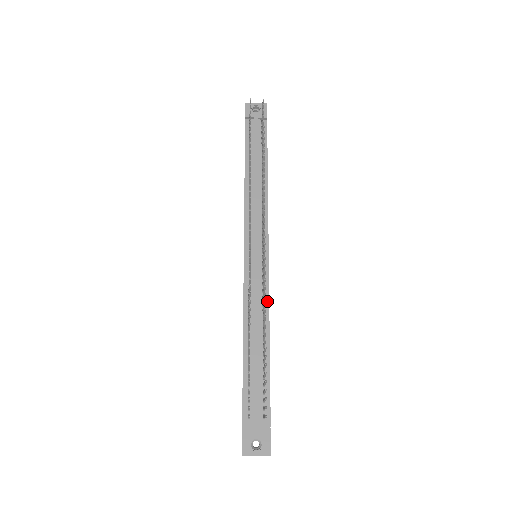
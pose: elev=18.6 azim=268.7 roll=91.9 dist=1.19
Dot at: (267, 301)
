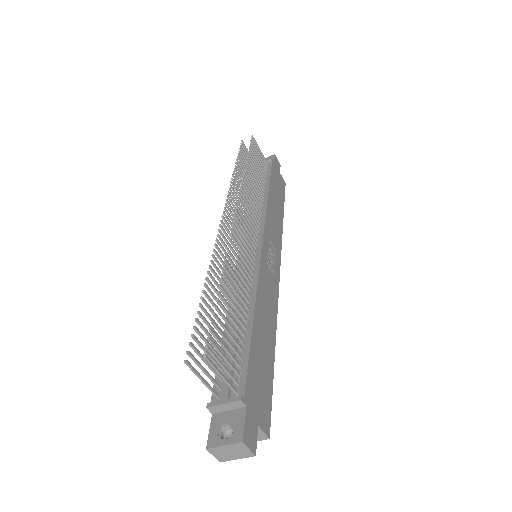
Dot at: (256, 281)
